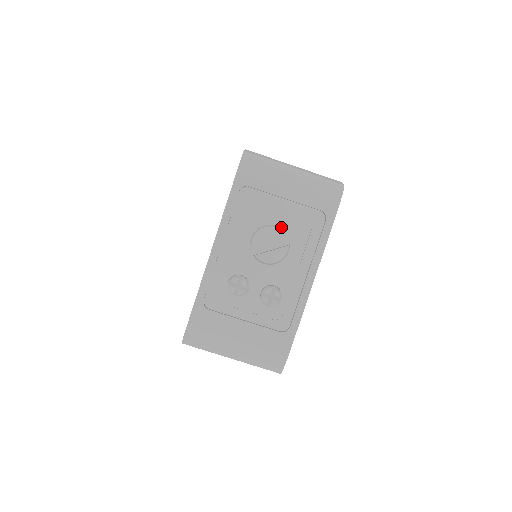
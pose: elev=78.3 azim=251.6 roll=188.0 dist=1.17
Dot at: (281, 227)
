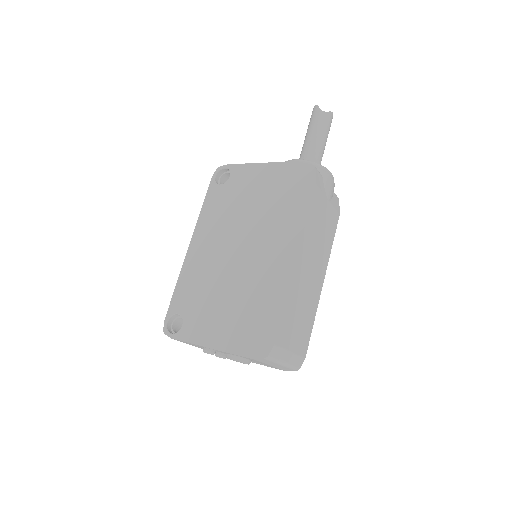
Dot at: (252, 360)
